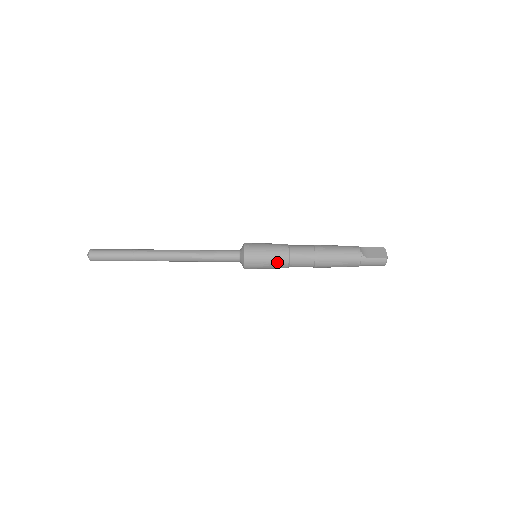
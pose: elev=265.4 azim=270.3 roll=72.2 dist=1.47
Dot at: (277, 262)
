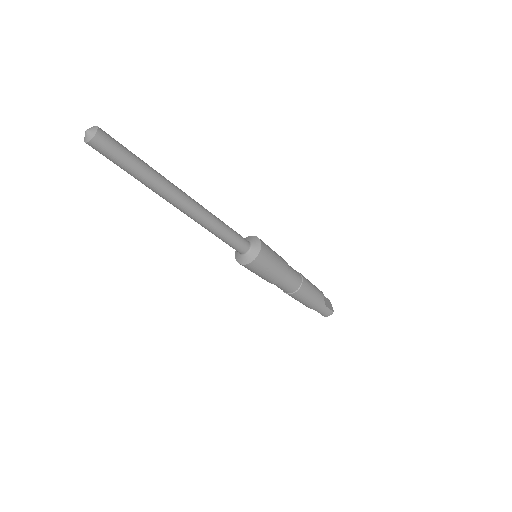
Dot at: (276, 274)
